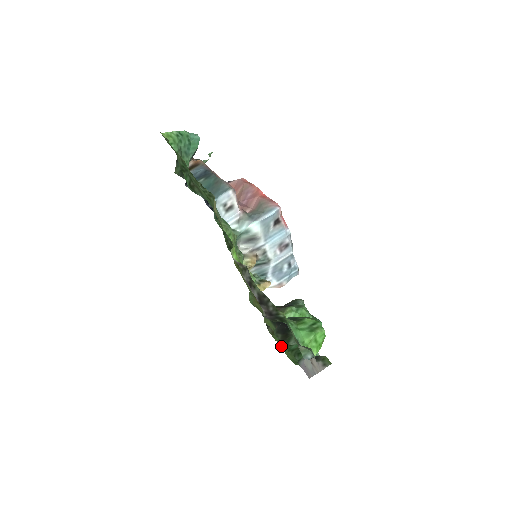
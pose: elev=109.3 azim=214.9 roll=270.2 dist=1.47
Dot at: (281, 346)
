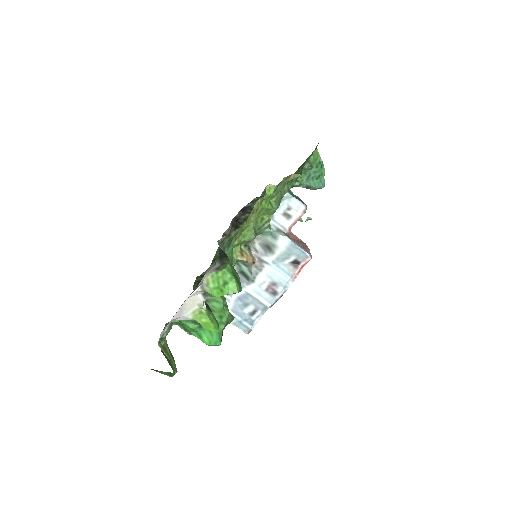
Dot at: occluded
